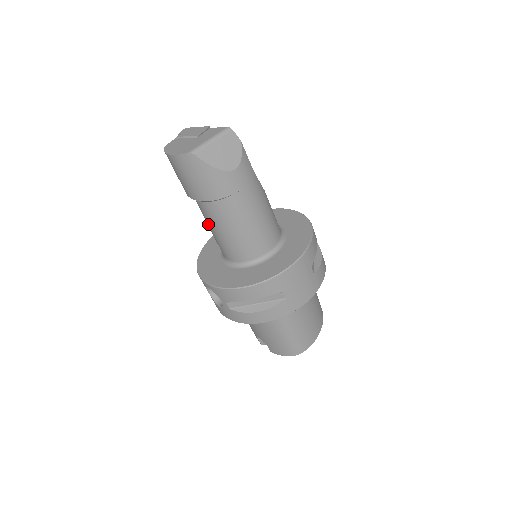
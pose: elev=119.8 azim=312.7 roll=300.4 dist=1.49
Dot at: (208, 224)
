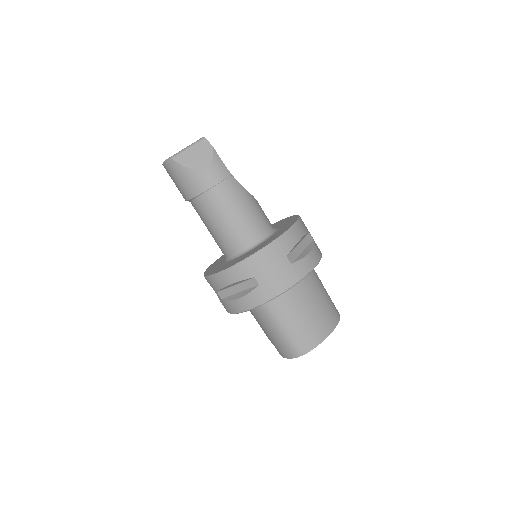
Dot at: occluded
